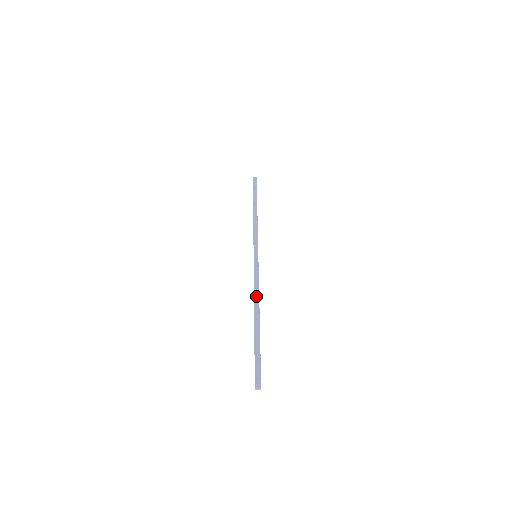
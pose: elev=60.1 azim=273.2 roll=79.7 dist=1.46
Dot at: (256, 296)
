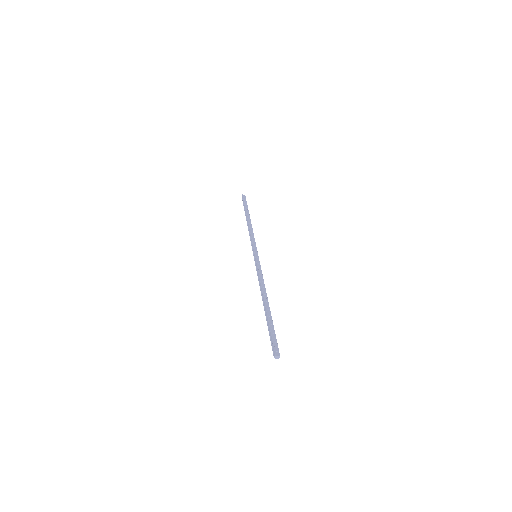
Dot at: (263, 286)
